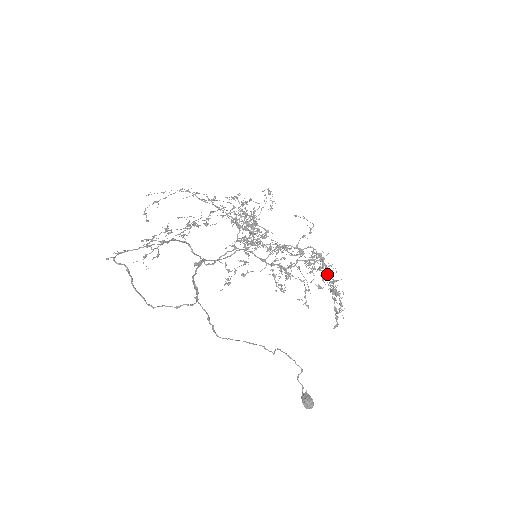
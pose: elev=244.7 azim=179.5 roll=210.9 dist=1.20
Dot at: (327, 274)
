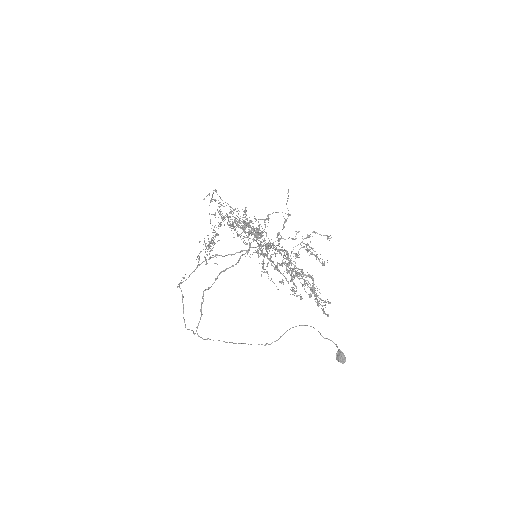
Dot at: (301, 274)
